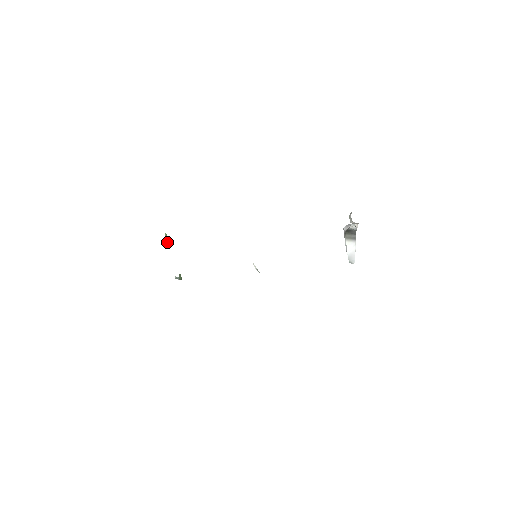
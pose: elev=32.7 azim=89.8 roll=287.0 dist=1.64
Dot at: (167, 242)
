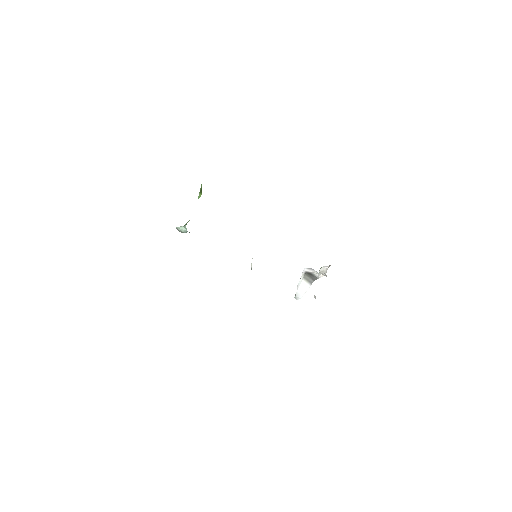
Dot at: (199, 195)
